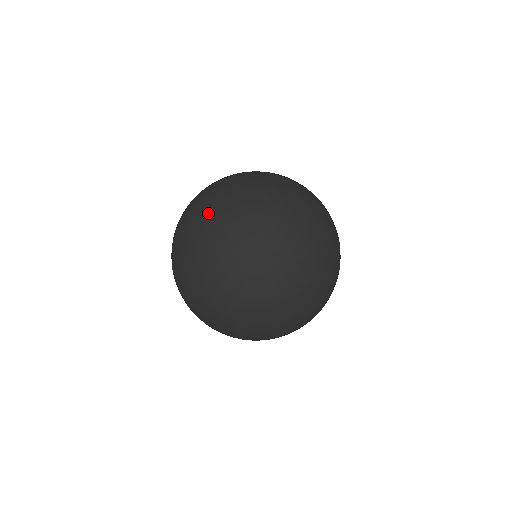
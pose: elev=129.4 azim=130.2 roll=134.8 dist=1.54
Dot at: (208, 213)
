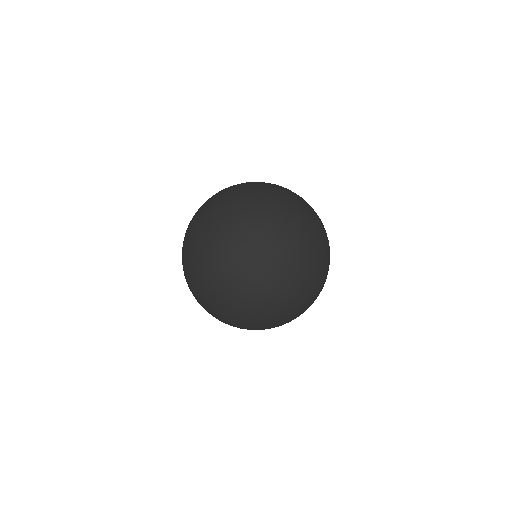
Dot at: (226, 300)
